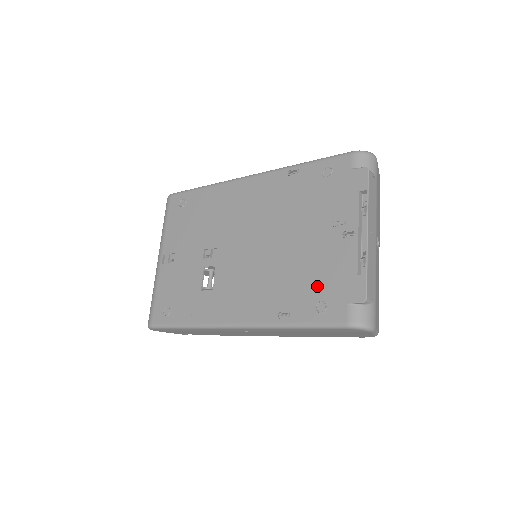
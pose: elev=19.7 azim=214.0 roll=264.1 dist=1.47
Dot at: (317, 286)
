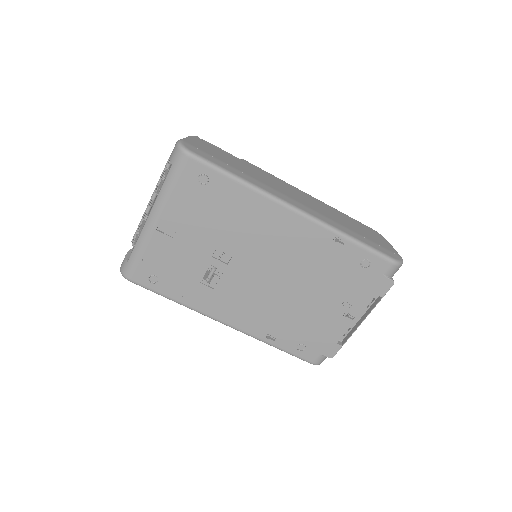
Dot at: (306, 335)
